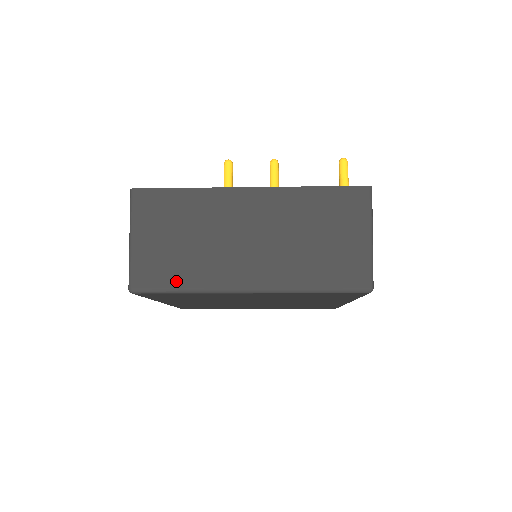
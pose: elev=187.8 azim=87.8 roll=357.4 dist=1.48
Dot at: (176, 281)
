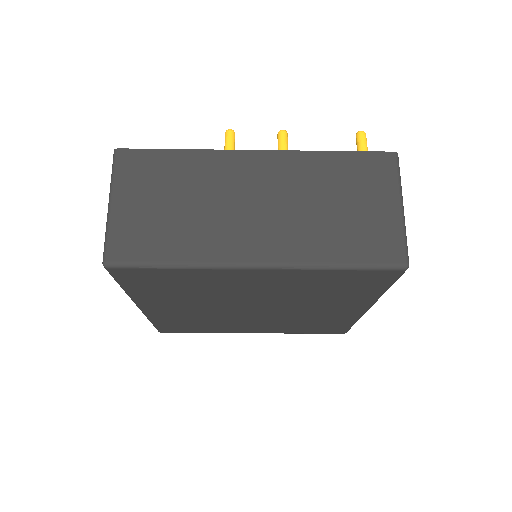
Dot at: (164, 253)
